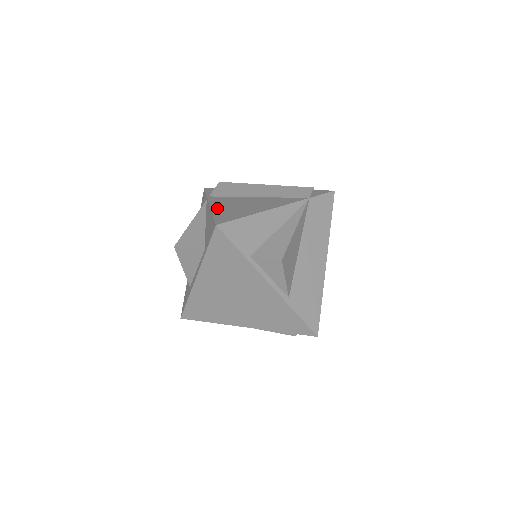
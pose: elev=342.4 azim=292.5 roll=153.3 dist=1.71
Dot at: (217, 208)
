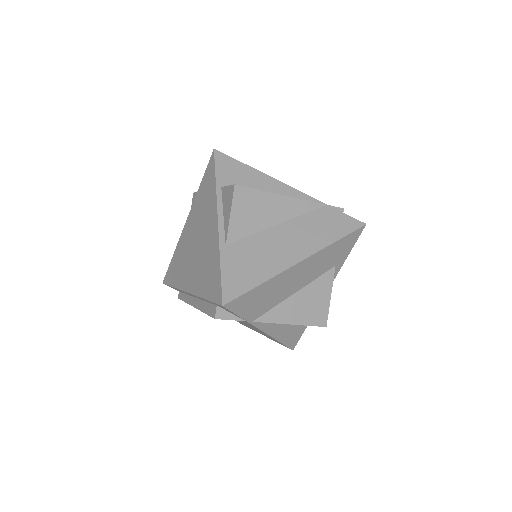
Dot at: occluded
